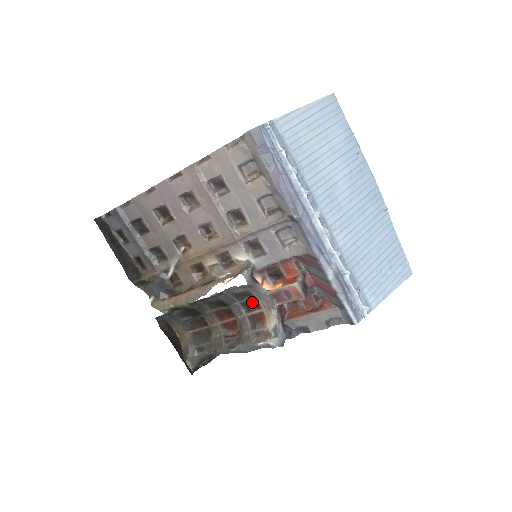
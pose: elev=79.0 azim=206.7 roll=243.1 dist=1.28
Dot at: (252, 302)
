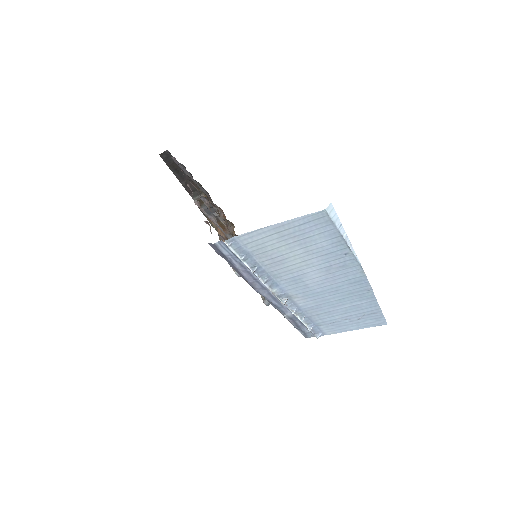
Dot at: occluded
